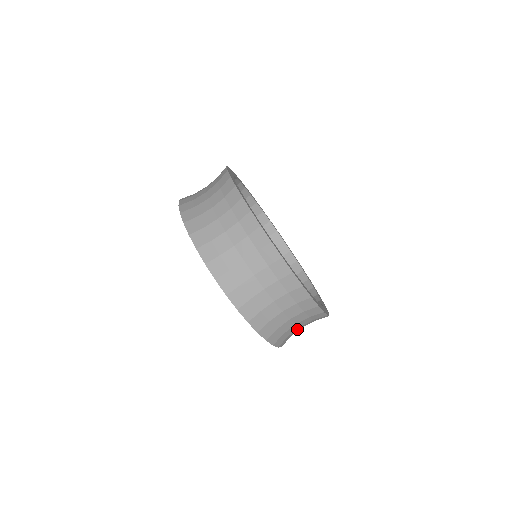
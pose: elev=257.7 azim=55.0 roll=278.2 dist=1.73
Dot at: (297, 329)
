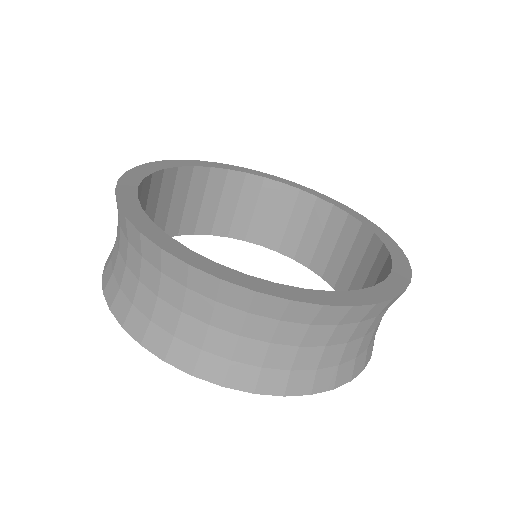
Dot at: occluded
